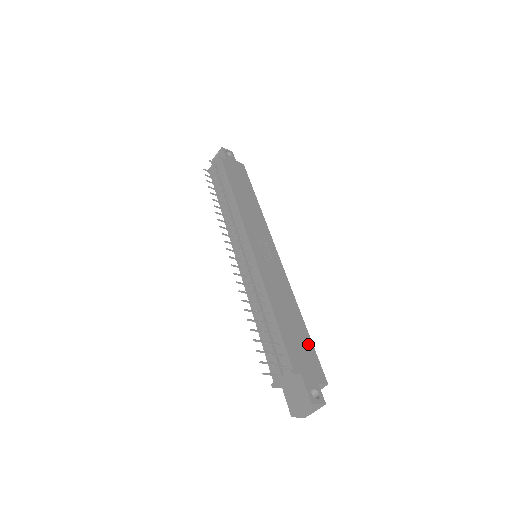
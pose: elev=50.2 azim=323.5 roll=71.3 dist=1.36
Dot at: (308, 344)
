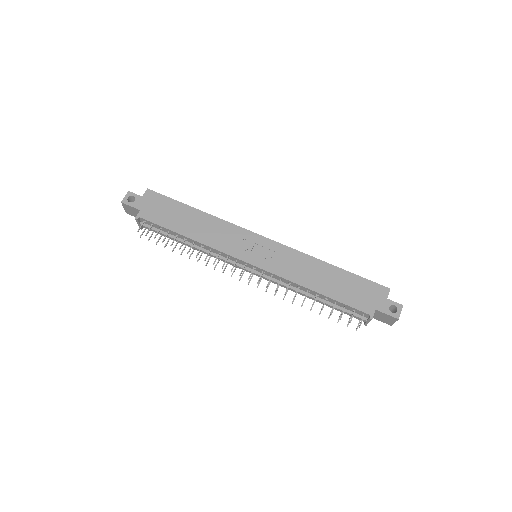
Dot at: (355, 280)
